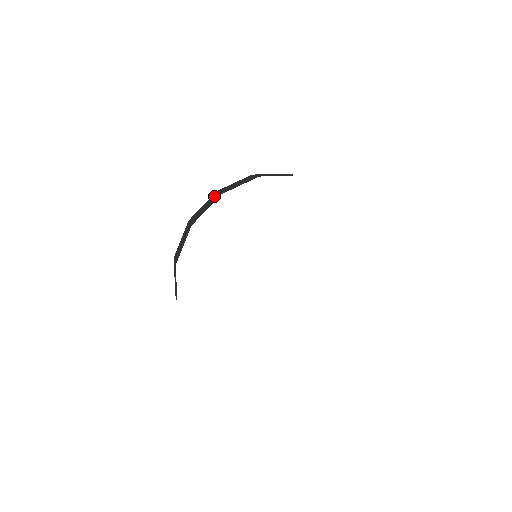
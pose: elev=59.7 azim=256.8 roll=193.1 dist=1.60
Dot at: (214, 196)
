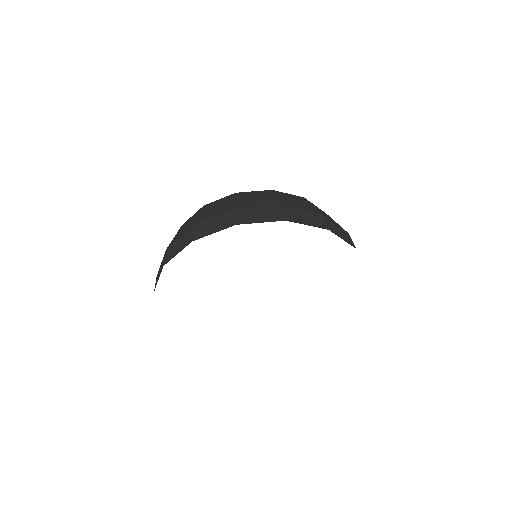
Dot at: (229, 217)
